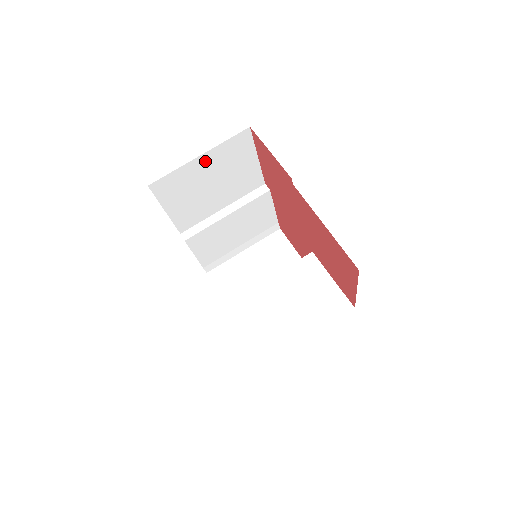
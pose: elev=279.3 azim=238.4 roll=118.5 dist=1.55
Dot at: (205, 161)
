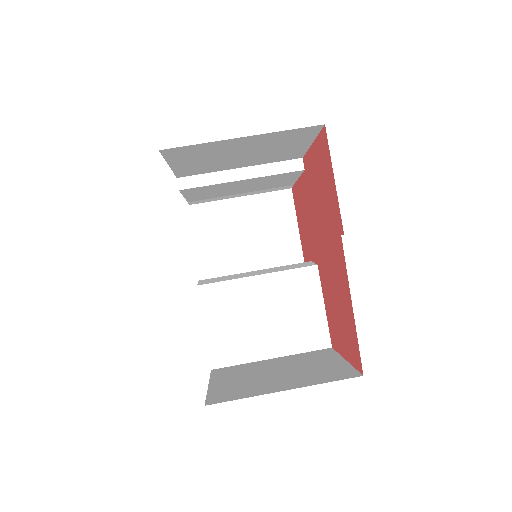
Dot at: (246, 140)
